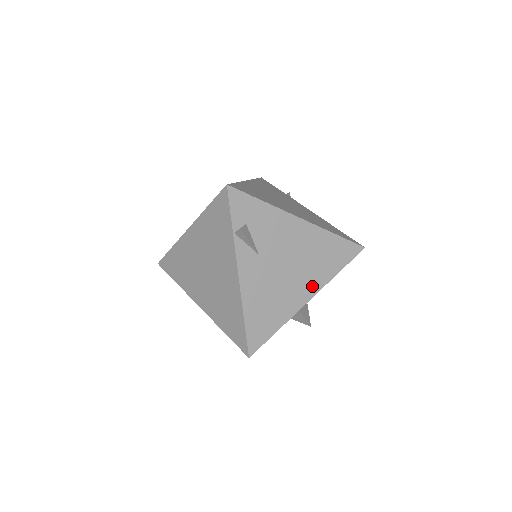
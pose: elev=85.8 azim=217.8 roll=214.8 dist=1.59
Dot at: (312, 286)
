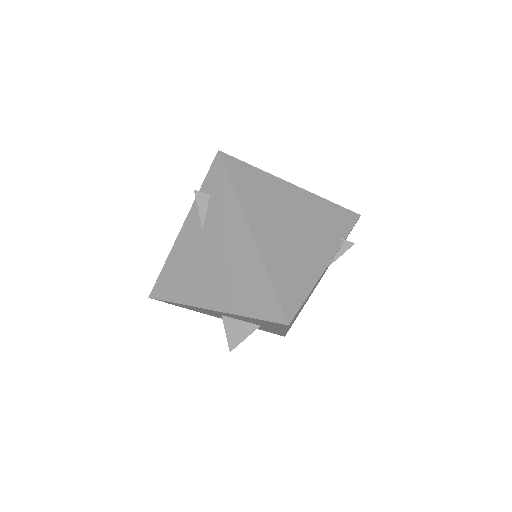
Dot at: (220, 301)
